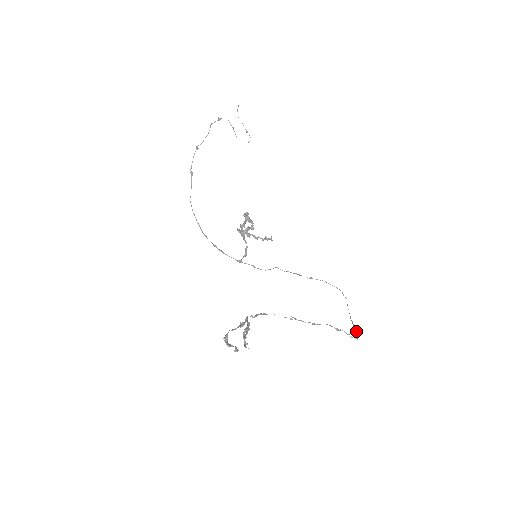
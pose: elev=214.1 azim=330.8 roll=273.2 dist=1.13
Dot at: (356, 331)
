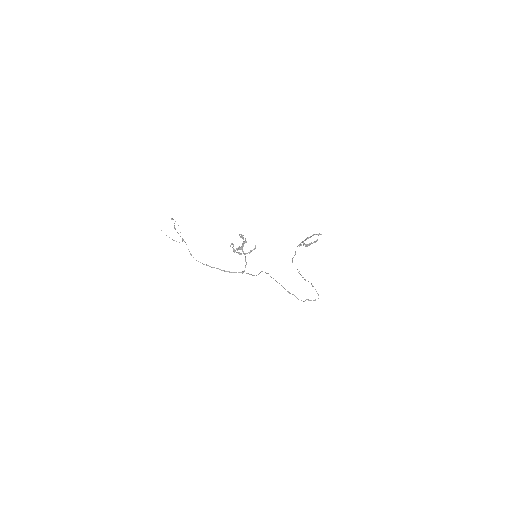
Dot at: (313, 300)
